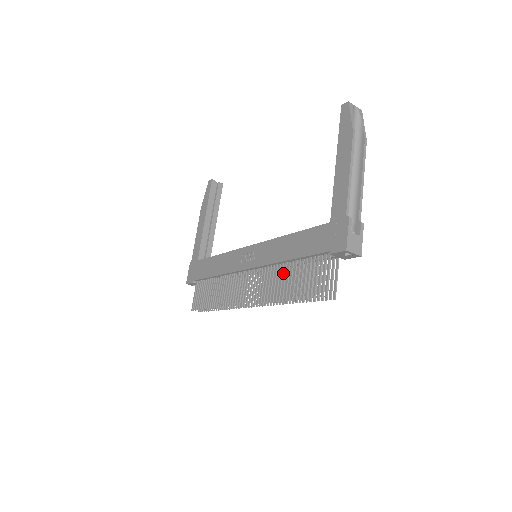
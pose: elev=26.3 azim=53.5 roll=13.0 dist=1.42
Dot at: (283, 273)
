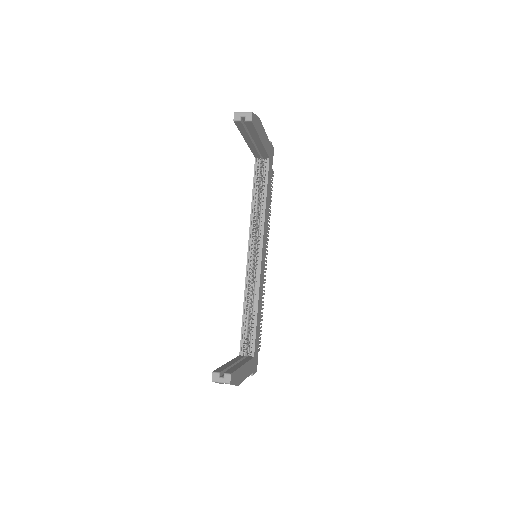
Dot at: occluded
